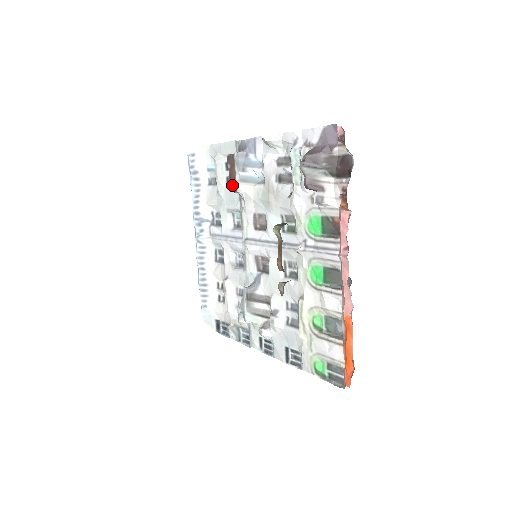
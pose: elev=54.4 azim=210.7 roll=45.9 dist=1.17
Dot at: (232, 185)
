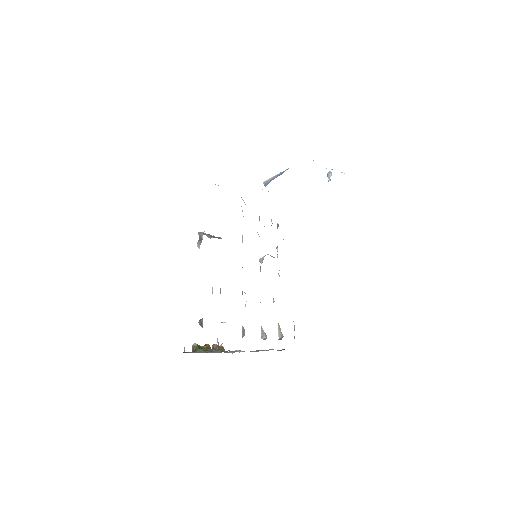
Dot at: occluded
